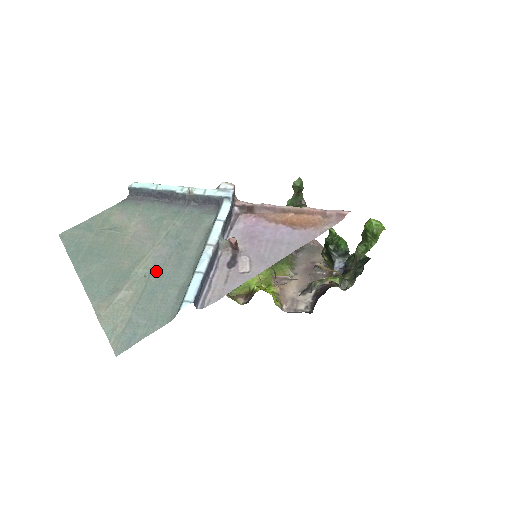
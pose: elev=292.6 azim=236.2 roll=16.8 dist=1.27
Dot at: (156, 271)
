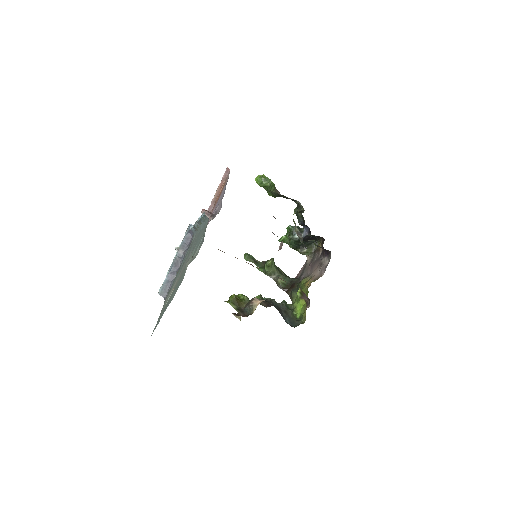
Dot at: (193, 251)
